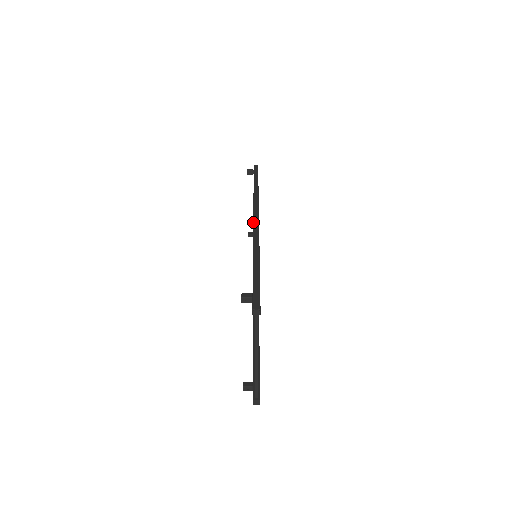
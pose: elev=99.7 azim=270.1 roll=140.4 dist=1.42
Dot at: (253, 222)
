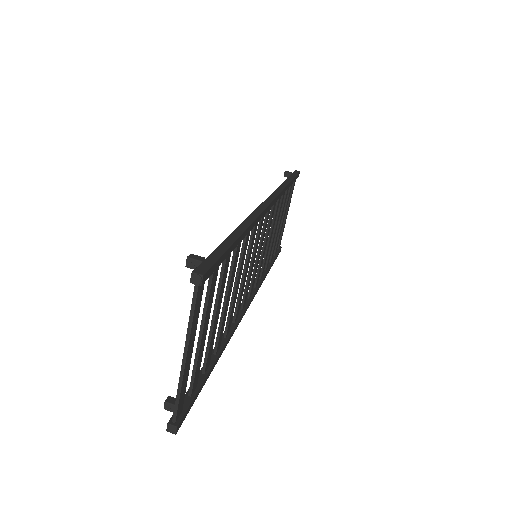
Dot at: (260, 204)
